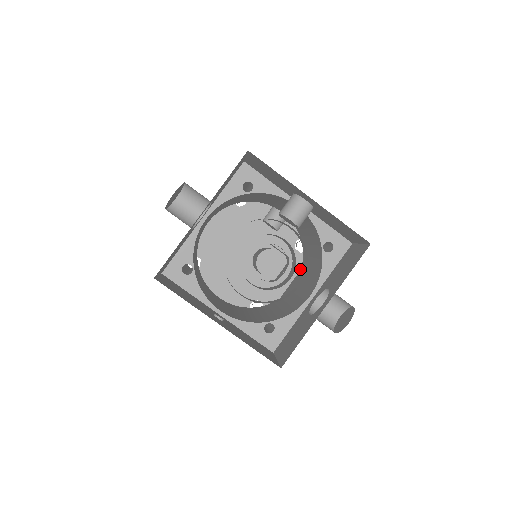
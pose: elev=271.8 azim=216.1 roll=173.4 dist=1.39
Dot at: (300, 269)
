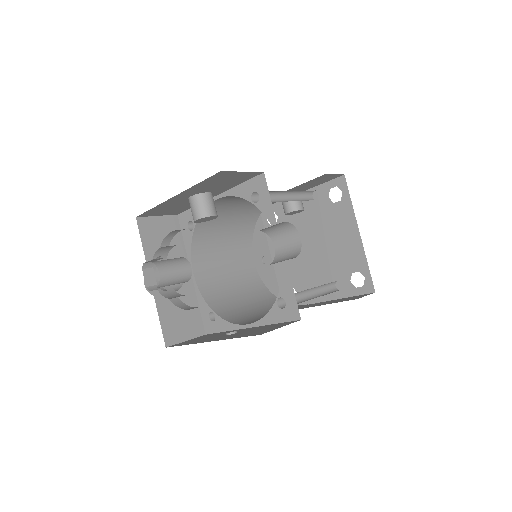
Dot at: (353, 213)
